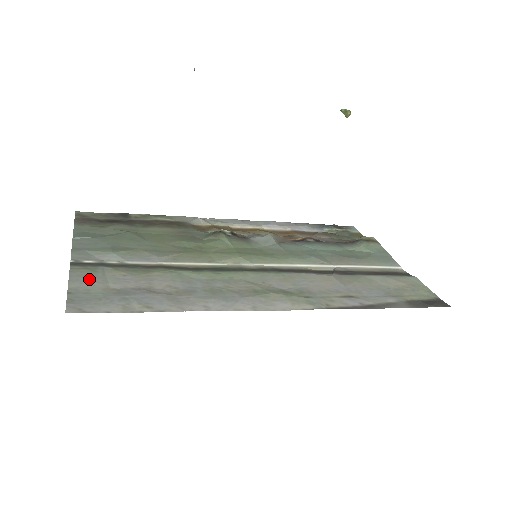
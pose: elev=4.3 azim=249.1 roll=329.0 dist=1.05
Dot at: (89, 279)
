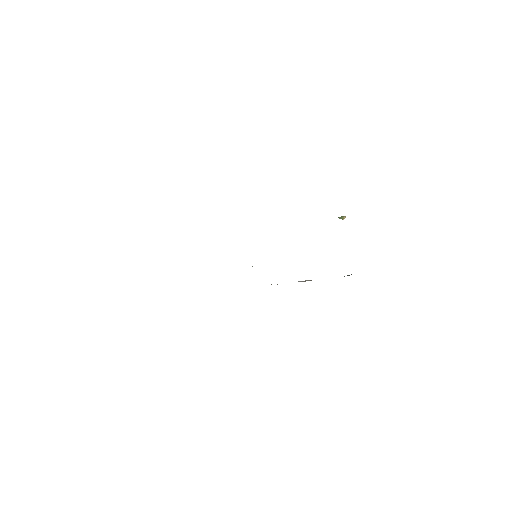
Dot at: occluded
